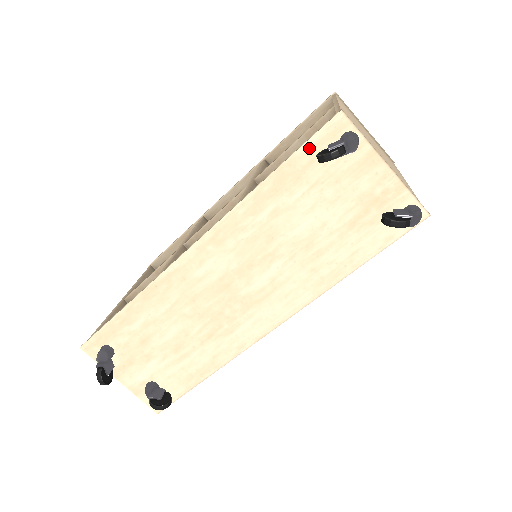
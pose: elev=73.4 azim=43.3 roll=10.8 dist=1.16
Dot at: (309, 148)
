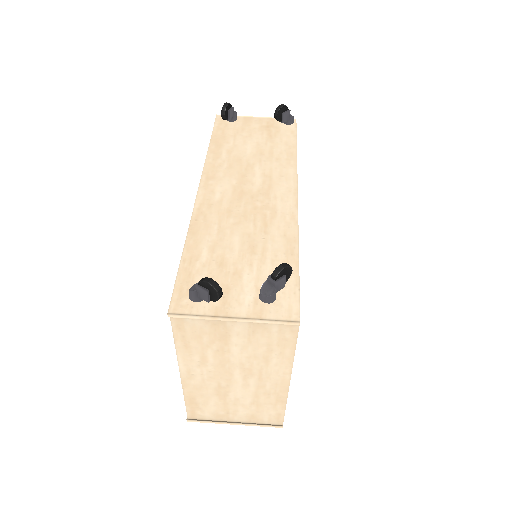
Dot at: (217, 128)
